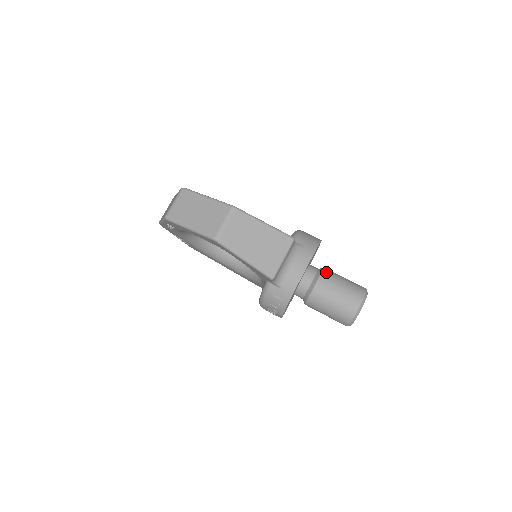
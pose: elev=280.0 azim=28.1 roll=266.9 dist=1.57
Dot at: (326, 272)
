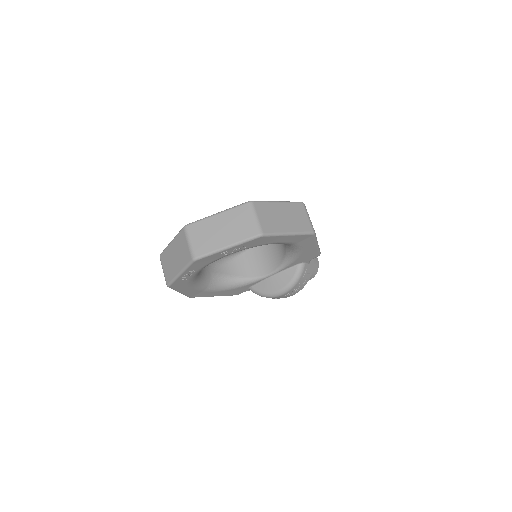
Dot at: occluded
